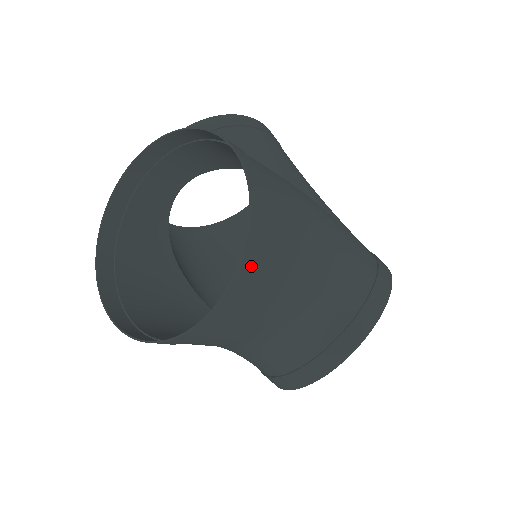
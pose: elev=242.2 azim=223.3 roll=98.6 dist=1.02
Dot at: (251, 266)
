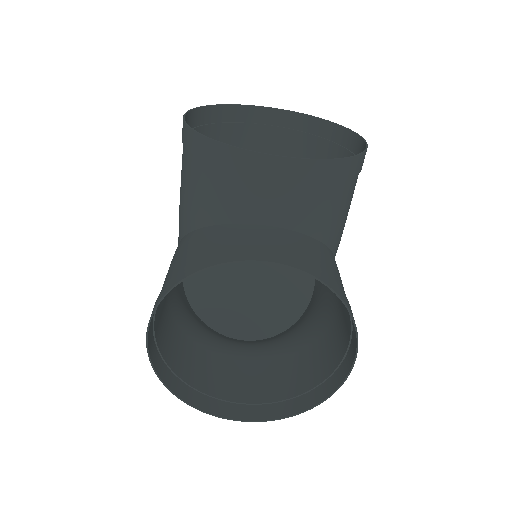
Dot at: (291, 406)
